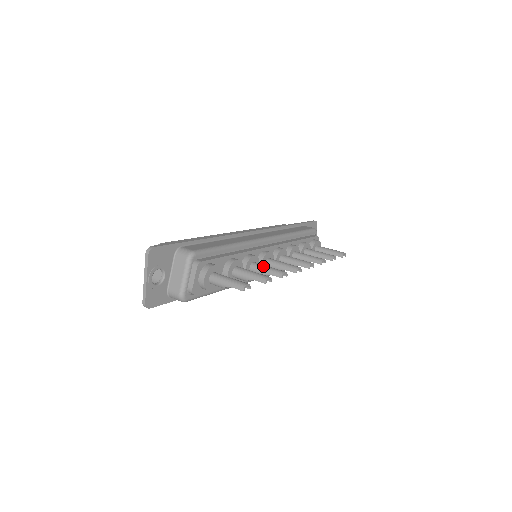
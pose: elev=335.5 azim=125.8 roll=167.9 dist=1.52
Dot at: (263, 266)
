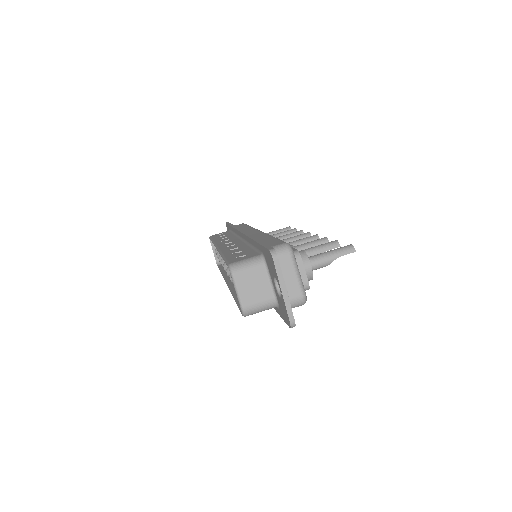
Dot at: (302, 245)
